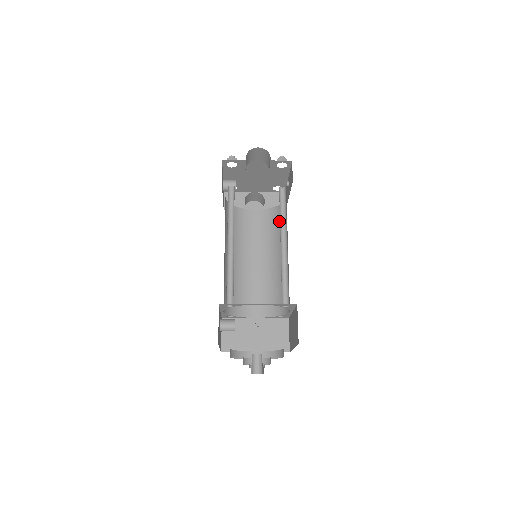
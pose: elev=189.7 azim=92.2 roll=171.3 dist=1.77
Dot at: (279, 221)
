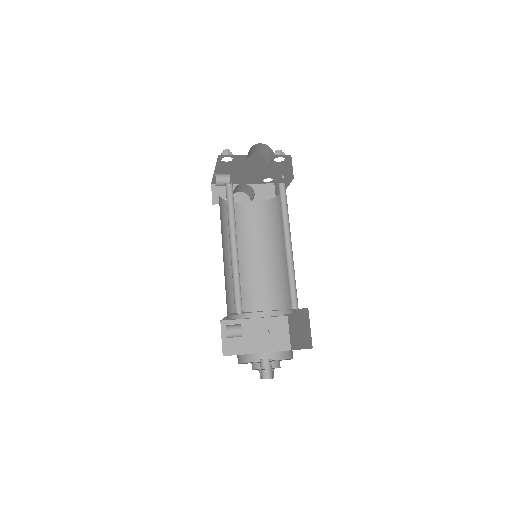
Dot at: (273, 216)
